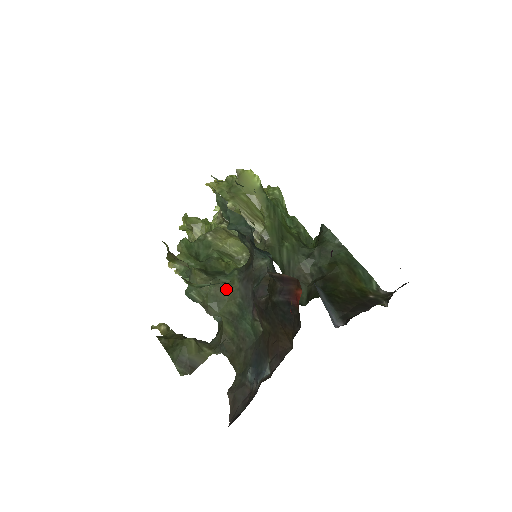
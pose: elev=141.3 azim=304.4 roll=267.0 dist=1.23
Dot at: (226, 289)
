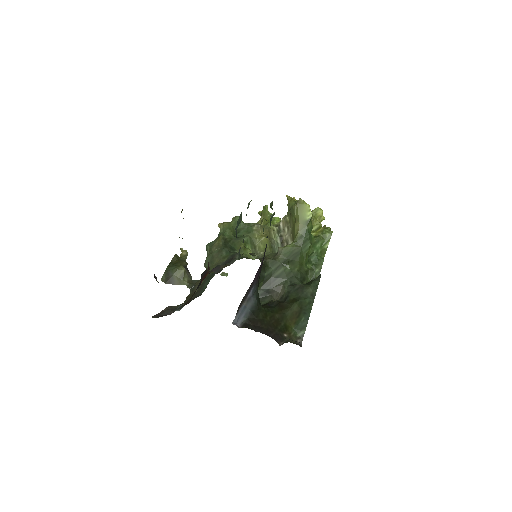
Dot at: (220, 258)
